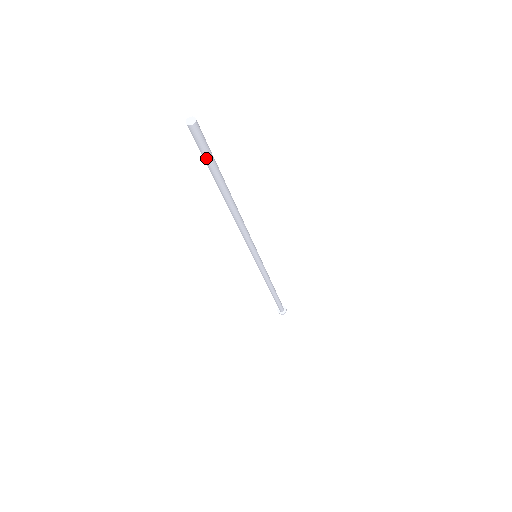
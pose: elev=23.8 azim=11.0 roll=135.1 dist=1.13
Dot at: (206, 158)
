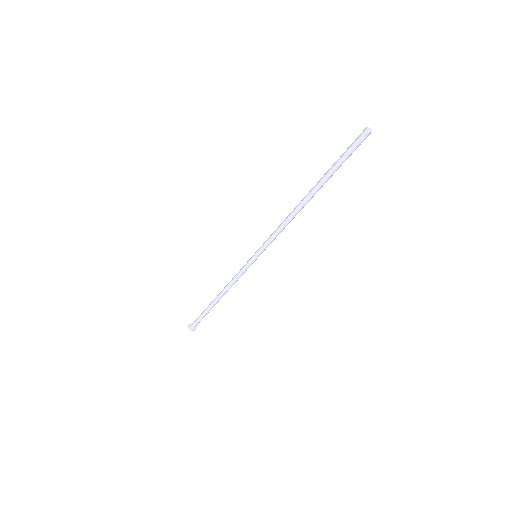
Dot at: (347, 158)
